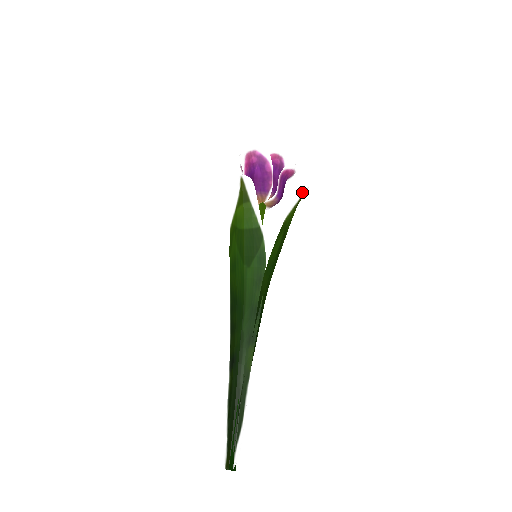
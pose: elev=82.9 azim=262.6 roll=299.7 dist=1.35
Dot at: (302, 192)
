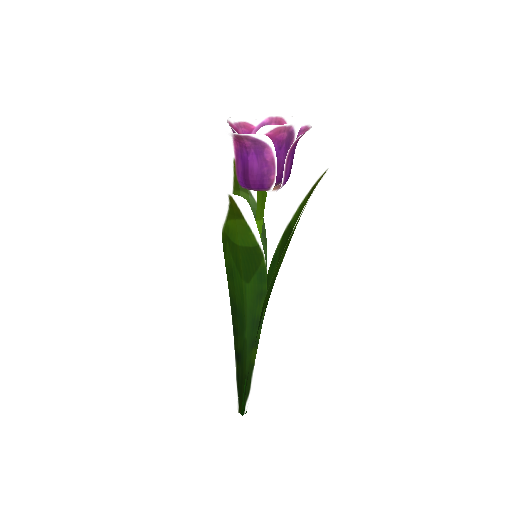
Dot at: (317, 184)
